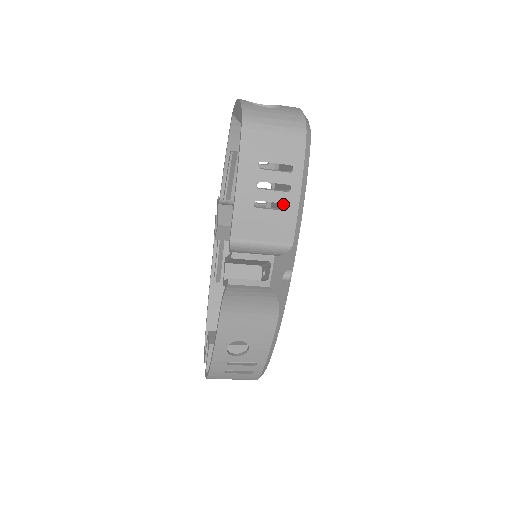
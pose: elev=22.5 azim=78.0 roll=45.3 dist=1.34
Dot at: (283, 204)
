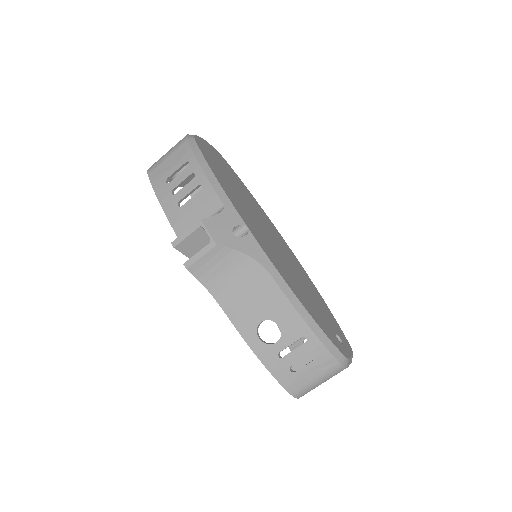
Dot at: occluded
